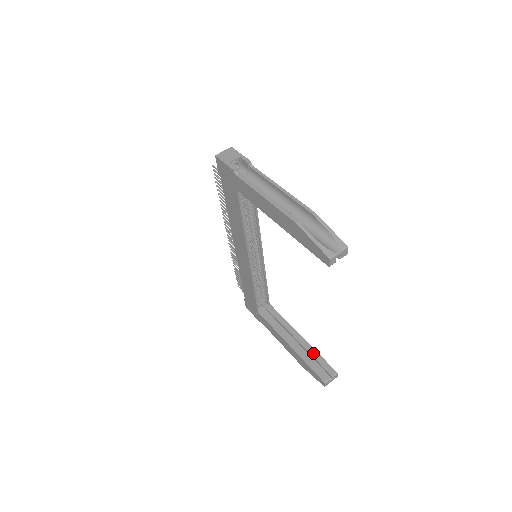
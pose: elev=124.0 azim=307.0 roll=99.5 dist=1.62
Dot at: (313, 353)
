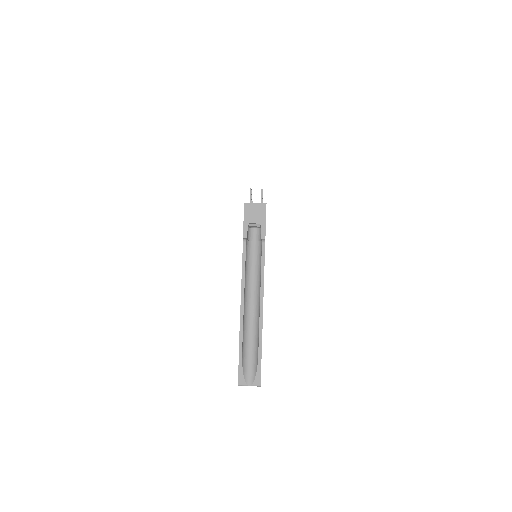
Dot at: occluded
